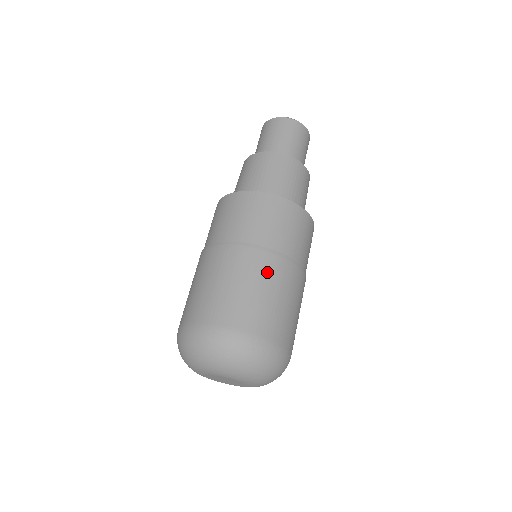
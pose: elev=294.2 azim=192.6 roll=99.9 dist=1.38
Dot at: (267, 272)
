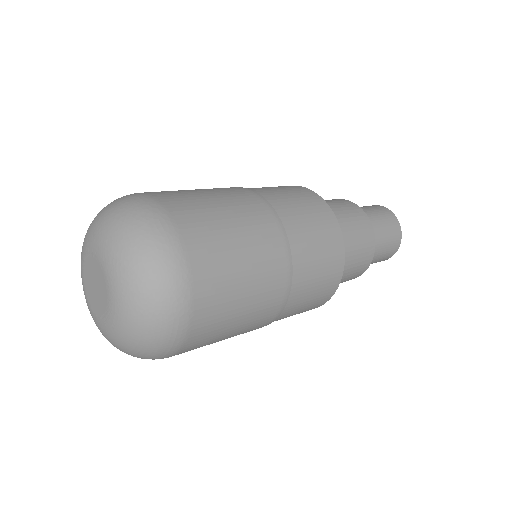
Dot at: (240, 200)
